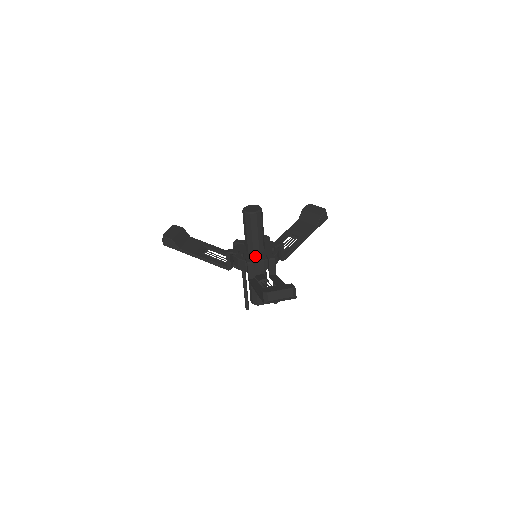
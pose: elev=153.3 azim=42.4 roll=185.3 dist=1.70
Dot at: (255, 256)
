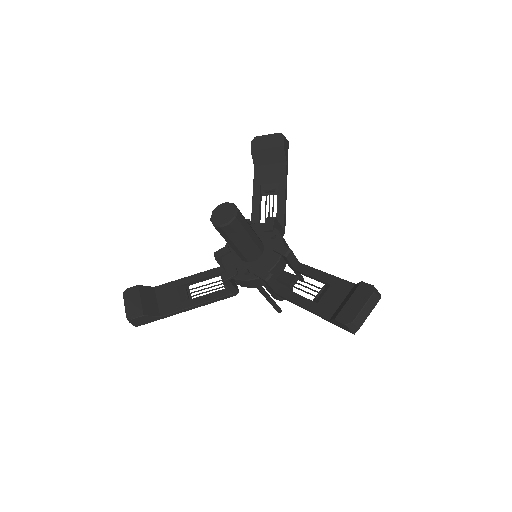
Dot at: (262, 262)
